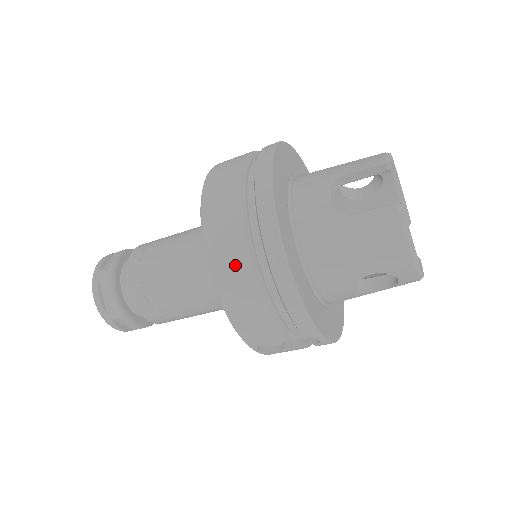
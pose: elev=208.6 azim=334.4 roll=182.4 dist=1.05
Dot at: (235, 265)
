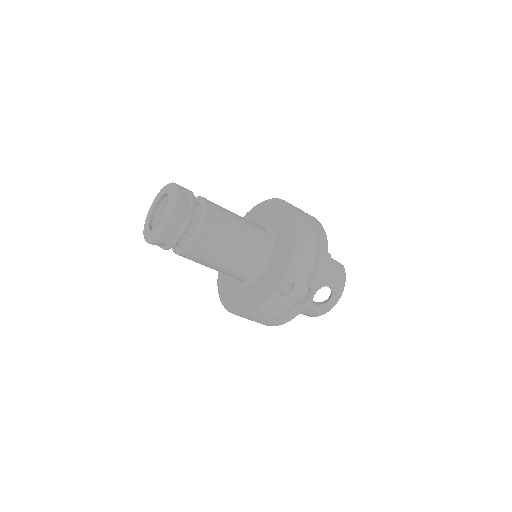
Dot at: (308, 231)
